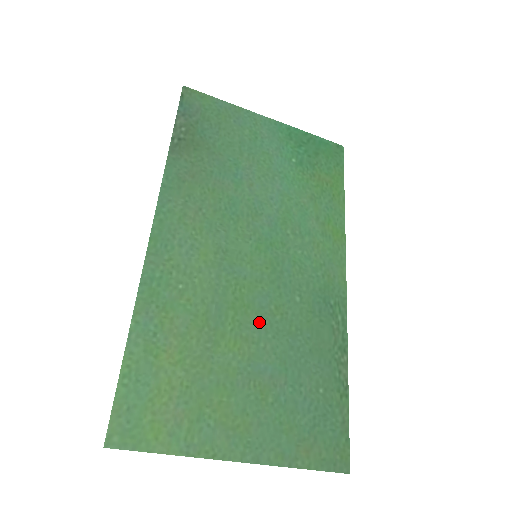
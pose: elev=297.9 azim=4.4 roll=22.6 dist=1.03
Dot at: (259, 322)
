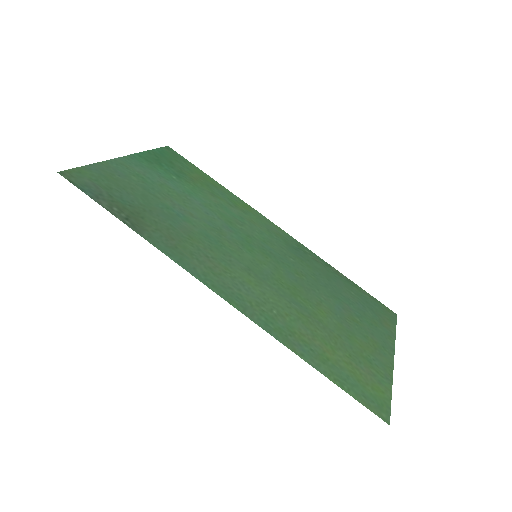
Dot at: (307, 289)
